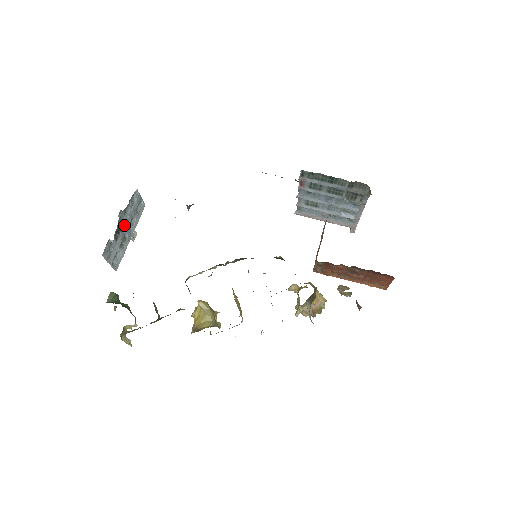
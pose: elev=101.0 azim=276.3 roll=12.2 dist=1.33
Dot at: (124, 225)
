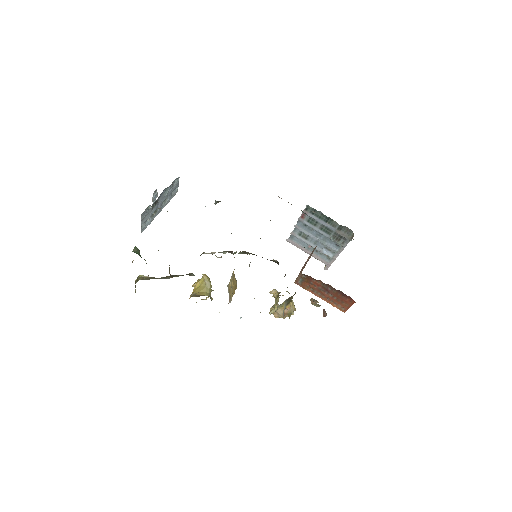
Dot at: (161, 200)
